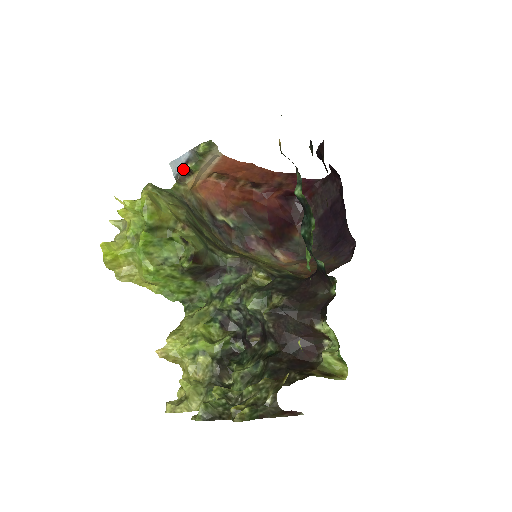
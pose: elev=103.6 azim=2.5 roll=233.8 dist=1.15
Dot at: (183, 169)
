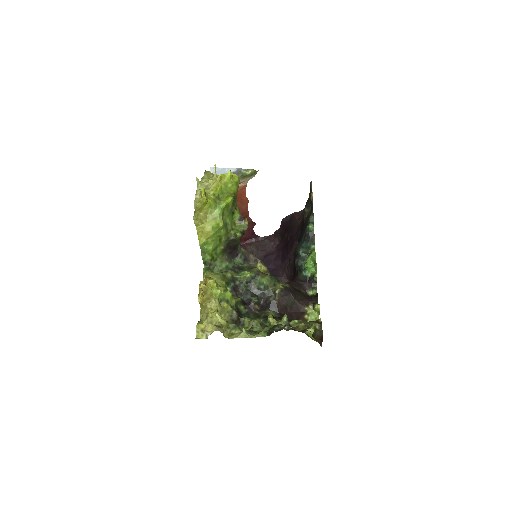
Dot at: occluded
